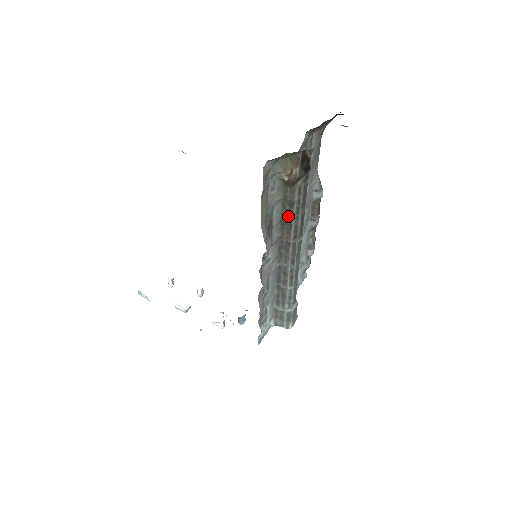
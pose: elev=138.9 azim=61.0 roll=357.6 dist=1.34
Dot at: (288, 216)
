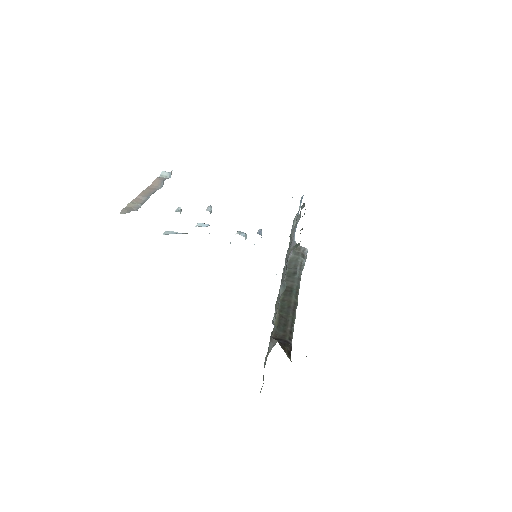
Dot at: occluded
